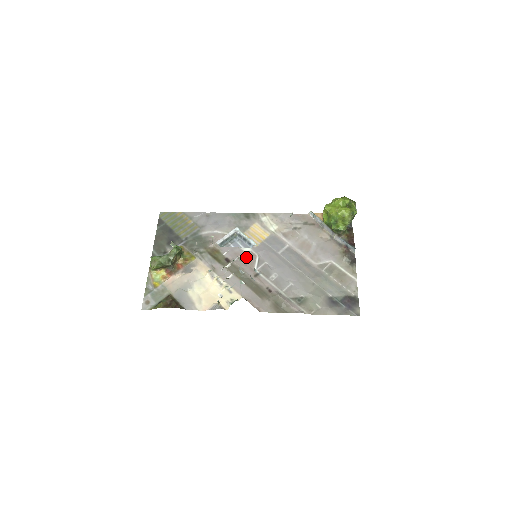
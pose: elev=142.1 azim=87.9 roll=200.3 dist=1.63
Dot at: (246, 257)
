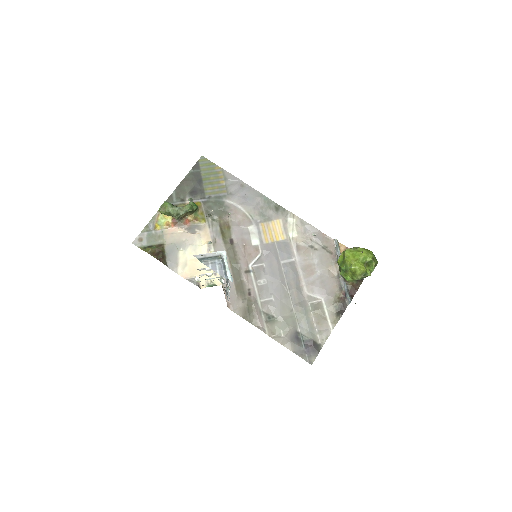
Dot at: (250, 248)
